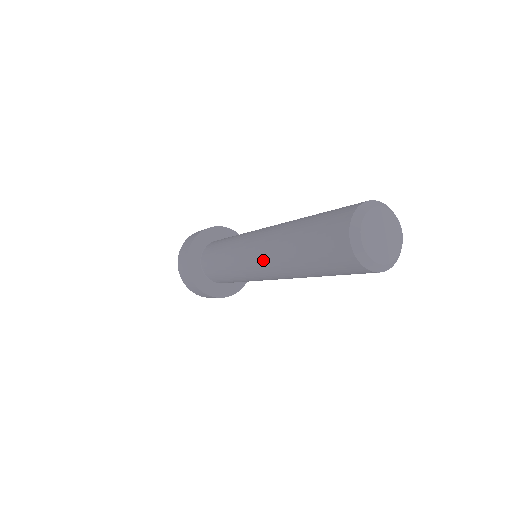
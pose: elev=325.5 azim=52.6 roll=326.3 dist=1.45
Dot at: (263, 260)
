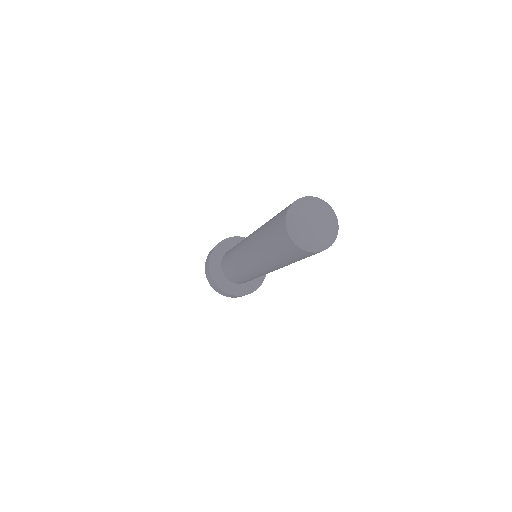
Dot at: (266, 270)
